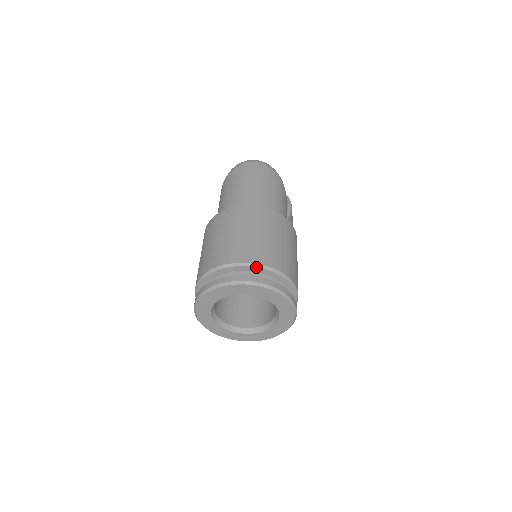
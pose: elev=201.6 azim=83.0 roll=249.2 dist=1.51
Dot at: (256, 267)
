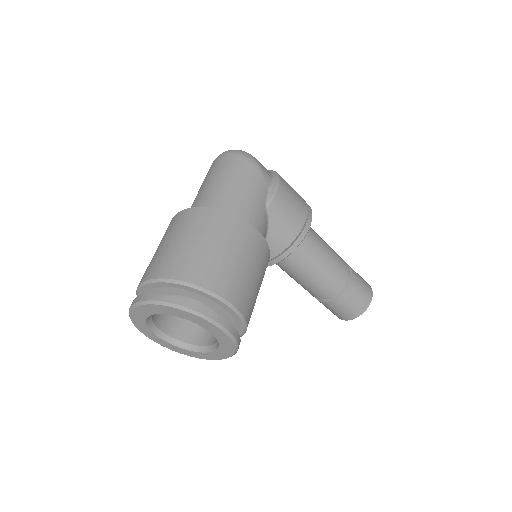
Dot at: (159, 282)
